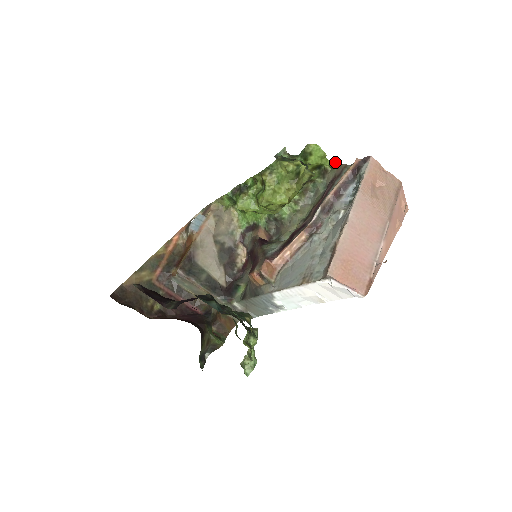
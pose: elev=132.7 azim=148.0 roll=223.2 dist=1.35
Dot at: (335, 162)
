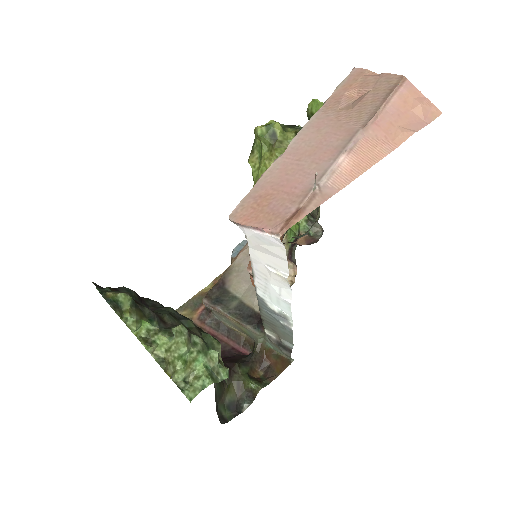
Dot at: occluded
